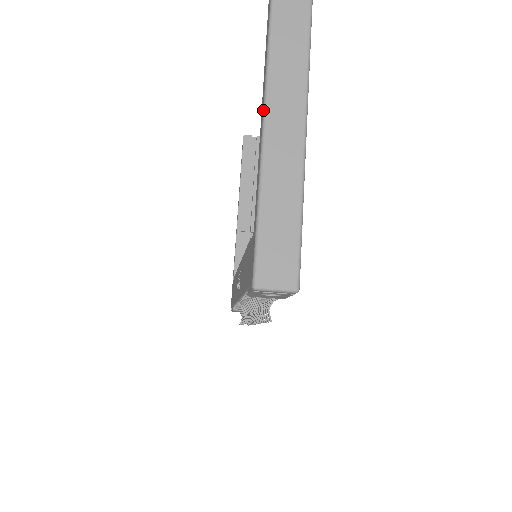
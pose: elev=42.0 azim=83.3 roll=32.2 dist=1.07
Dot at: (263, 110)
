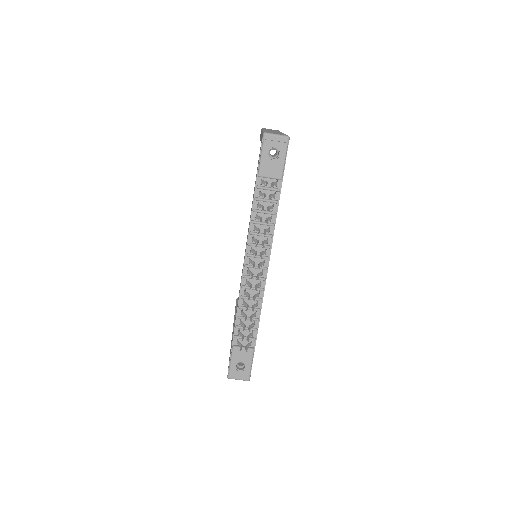
Dot at: occluded
